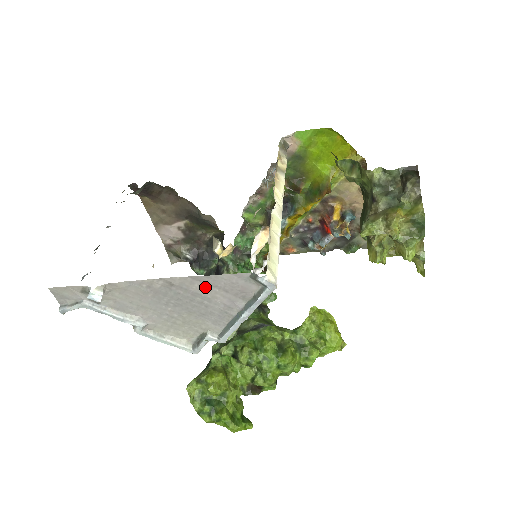
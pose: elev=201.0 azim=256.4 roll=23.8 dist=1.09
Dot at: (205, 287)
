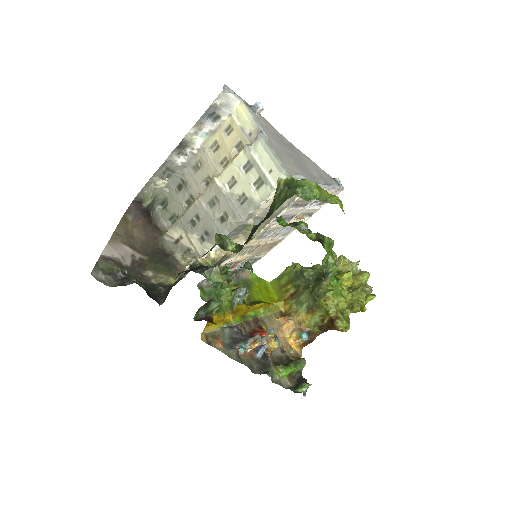
Dot at: (309, 163)
